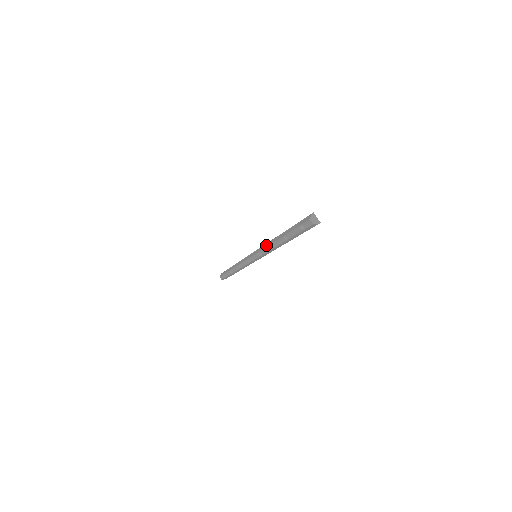
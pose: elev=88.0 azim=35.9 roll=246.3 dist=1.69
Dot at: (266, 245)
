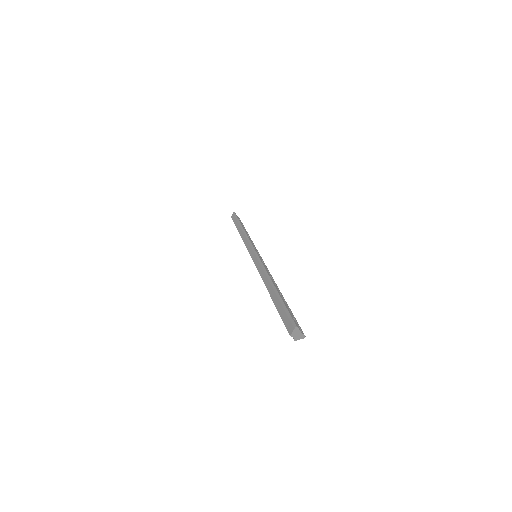
Dot at: (260, 271)
